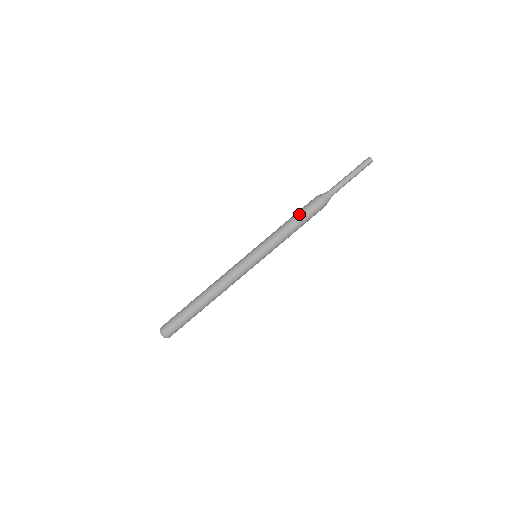
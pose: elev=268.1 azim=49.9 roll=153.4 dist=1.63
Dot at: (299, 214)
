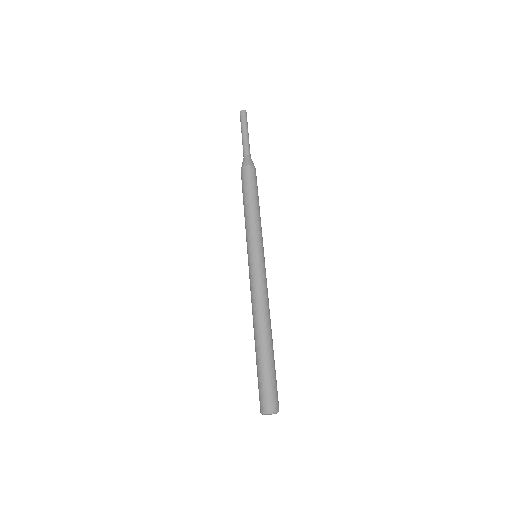
Dot at: (246, 190)
